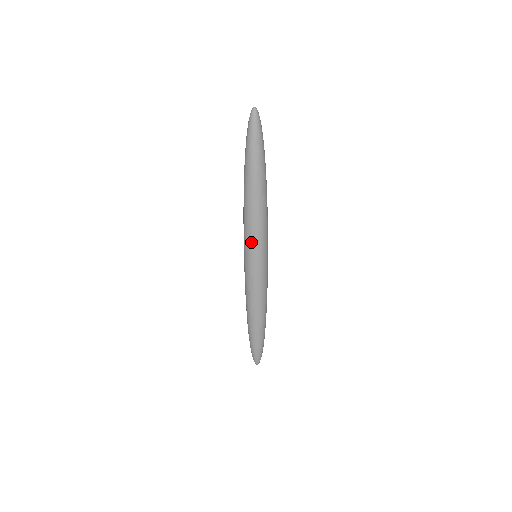
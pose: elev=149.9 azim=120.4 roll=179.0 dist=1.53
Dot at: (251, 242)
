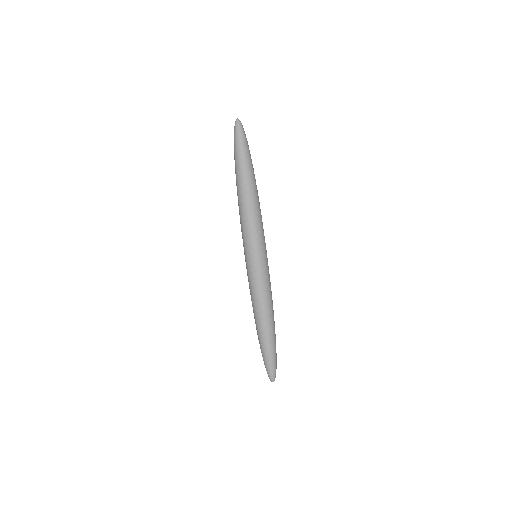
Dot at: (246, 238)
